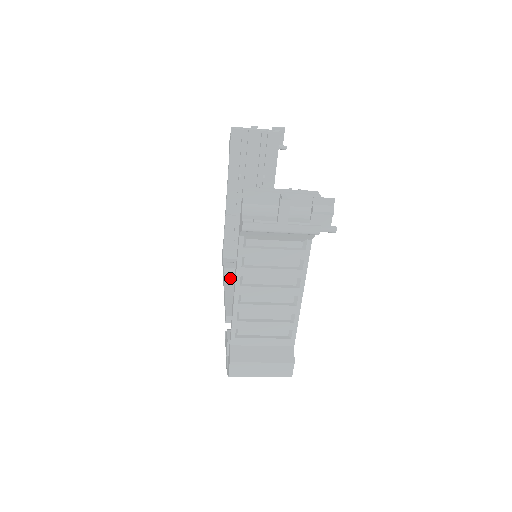
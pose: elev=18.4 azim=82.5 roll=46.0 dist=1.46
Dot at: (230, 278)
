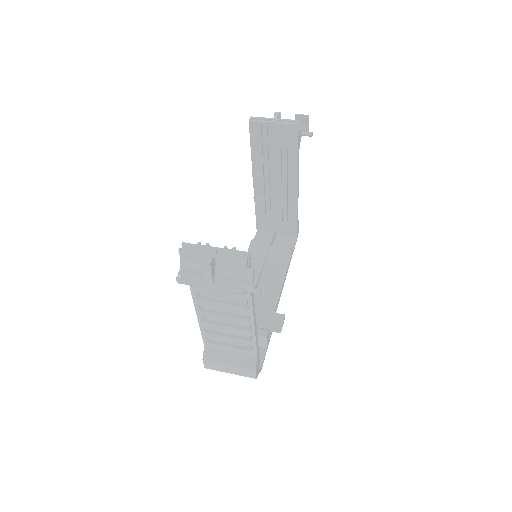
Dot at: (251, 259)
